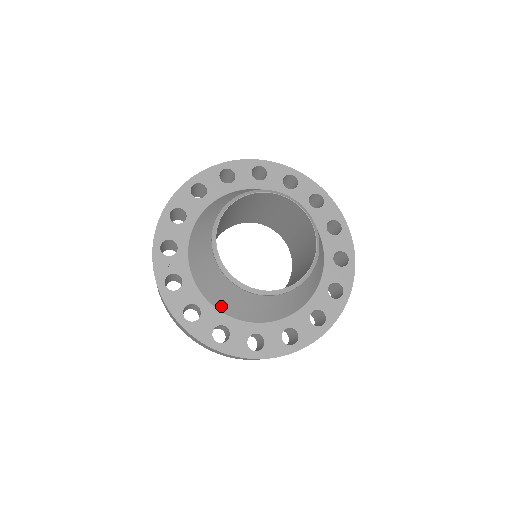
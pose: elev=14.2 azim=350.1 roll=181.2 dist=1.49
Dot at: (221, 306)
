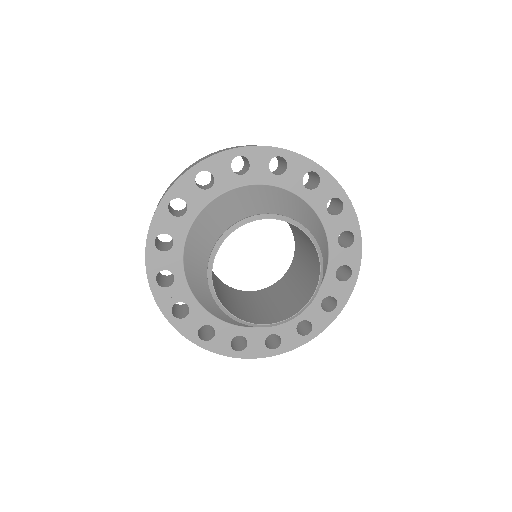
Dot at: occluded
